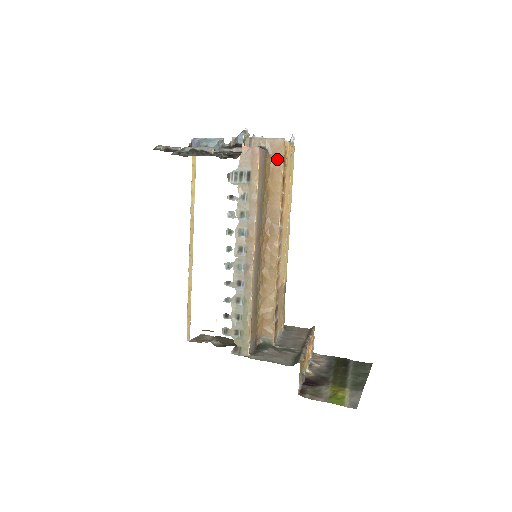
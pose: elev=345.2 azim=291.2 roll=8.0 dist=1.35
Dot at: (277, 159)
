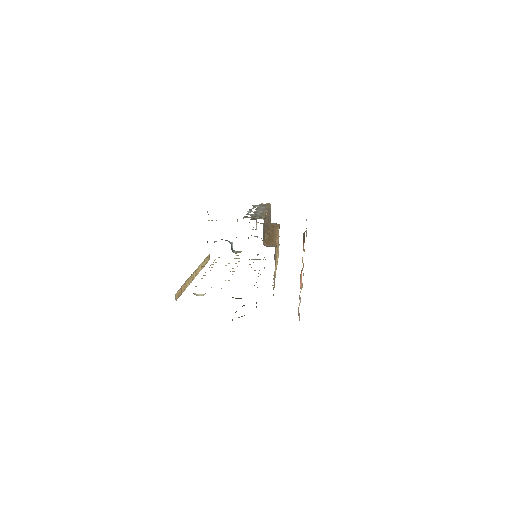
Dot at: (276, 225)
